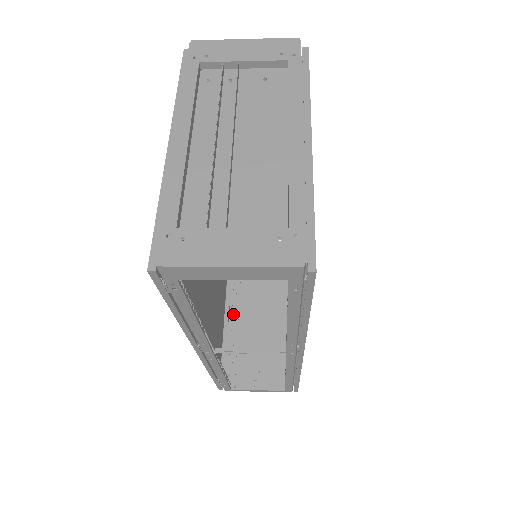
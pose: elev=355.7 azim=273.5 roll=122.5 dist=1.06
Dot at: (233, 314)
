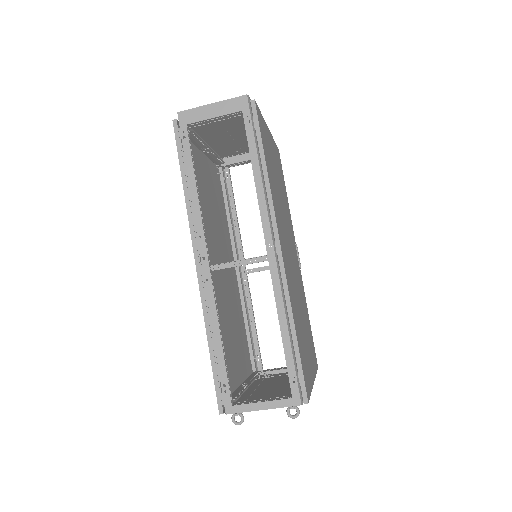
Dot at: (249, 391)
